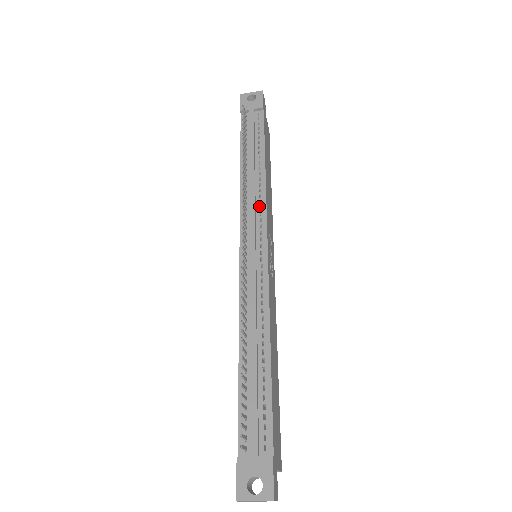
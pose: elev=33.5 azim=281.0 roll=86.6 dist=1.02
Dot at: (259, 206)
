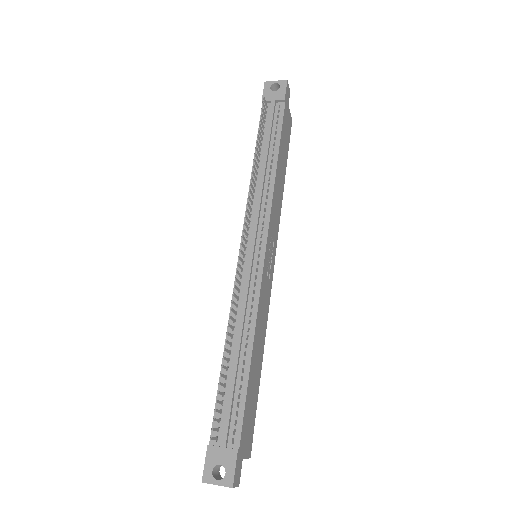
Dot at: (264, 208)
